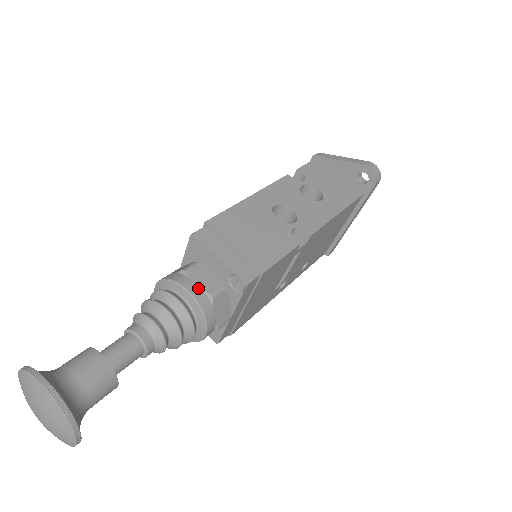
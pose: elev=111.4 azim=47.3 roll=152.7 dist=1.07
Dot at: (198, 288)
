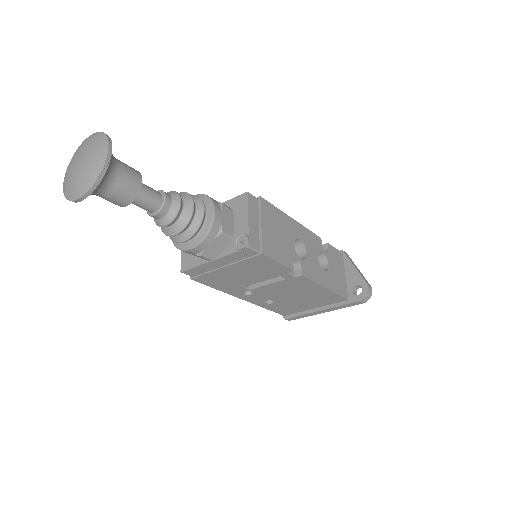
Dot at: (220, 219)
